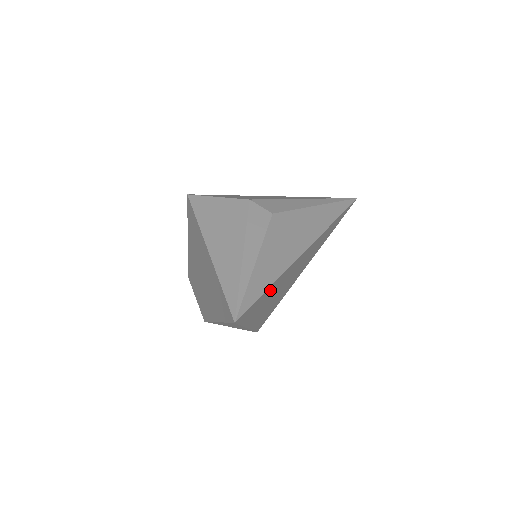
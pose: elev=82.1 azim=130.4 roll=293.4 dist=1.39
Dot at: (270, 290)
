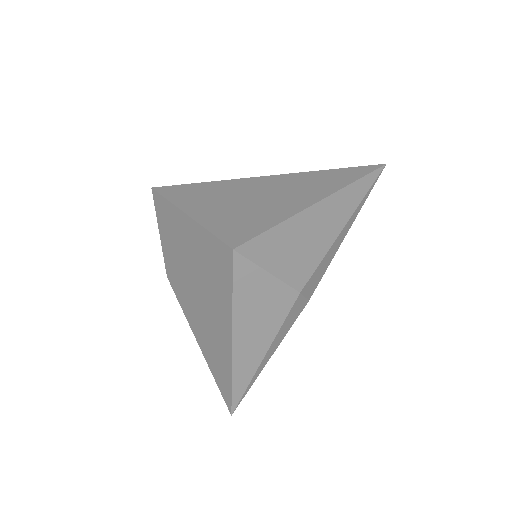
Dot at: occluded
